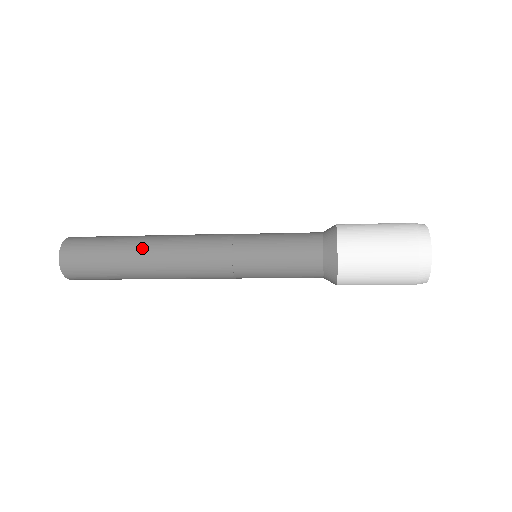
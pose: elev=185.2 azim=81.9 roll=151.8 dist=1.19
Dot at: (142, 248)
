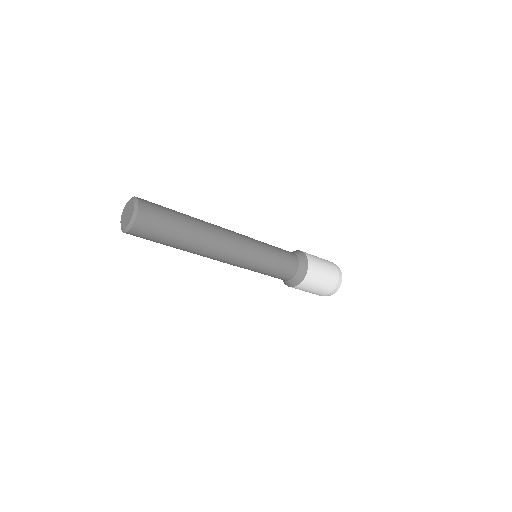
Dot at: occluded
